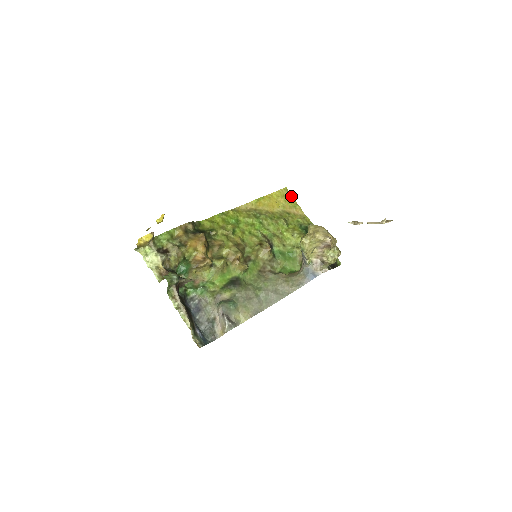
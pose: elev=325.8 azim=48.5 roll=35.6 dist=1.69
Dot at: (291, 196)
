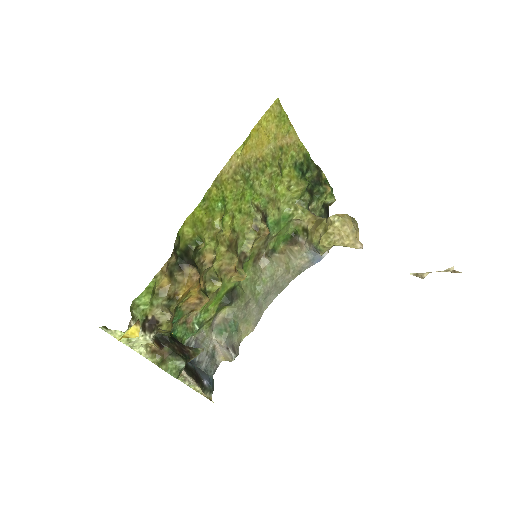
Dot at: (284, 112)
